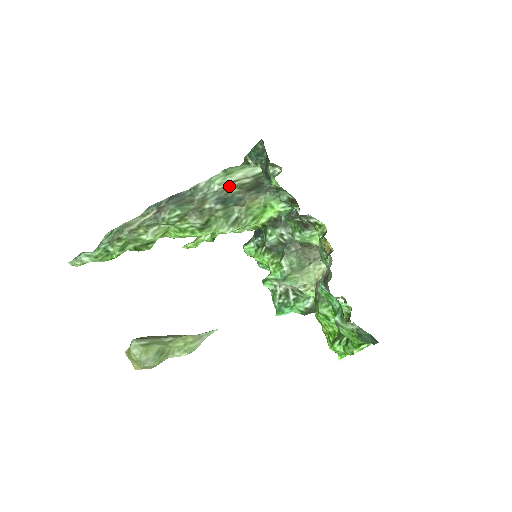
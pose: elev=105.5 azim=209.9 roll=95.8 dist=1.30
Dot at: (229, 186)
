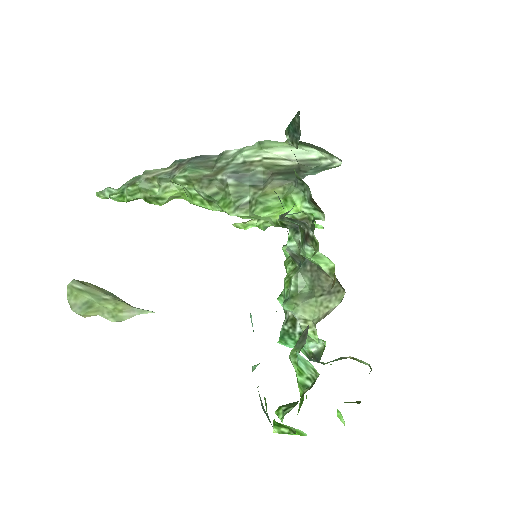
Dot at: (256, 162)
